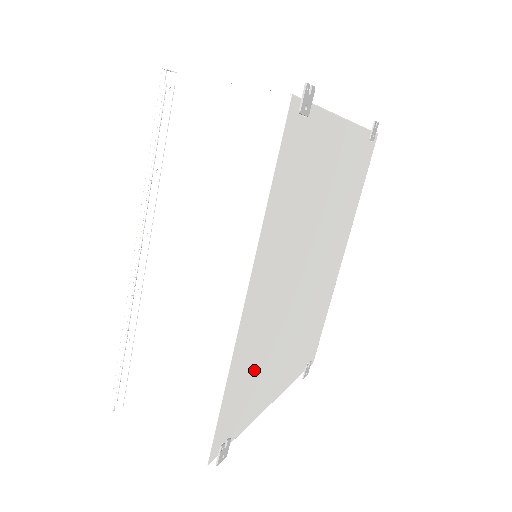
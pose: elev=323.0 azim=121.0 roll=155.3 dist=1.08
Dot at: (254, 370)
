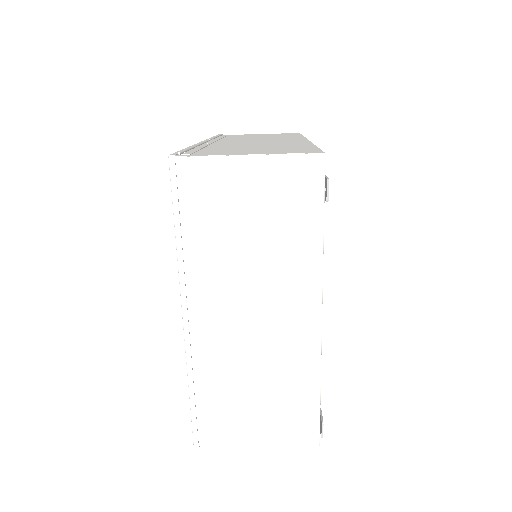
Dot at: occluded
